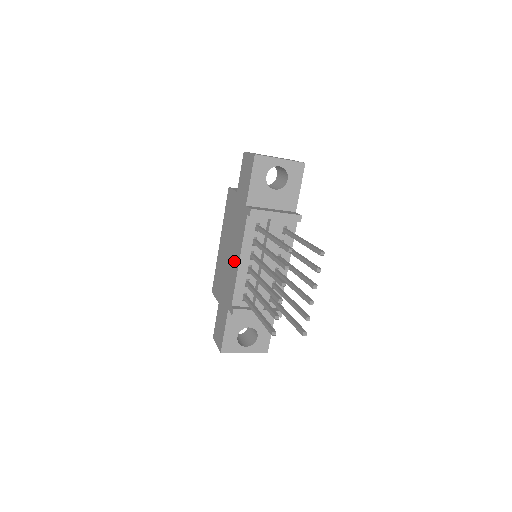
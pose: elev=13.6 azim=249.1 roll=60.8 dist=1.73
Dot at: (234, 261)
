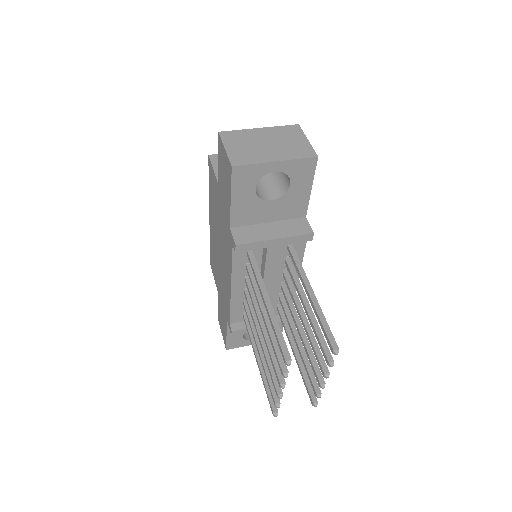
Dot at: (226, 277)
